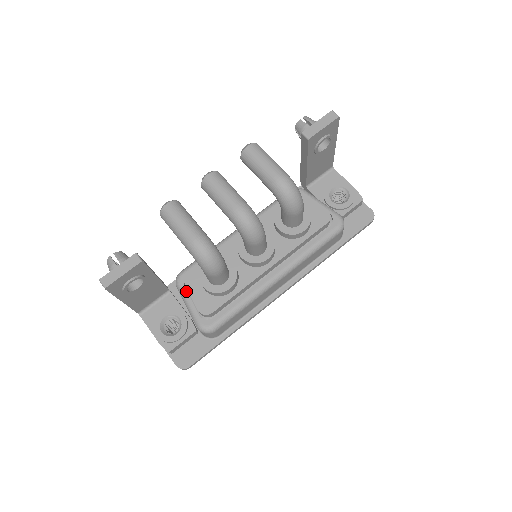
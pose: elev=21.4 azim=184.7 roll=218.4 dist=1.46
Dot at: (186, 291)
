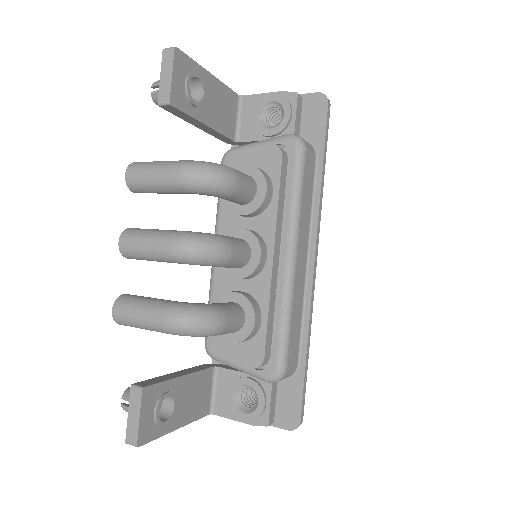
Dot at: occluded
